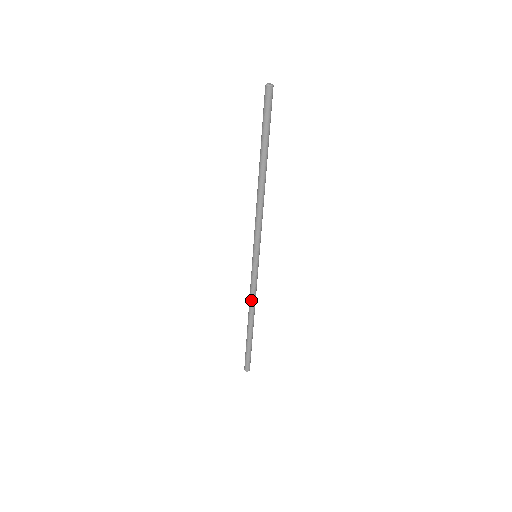
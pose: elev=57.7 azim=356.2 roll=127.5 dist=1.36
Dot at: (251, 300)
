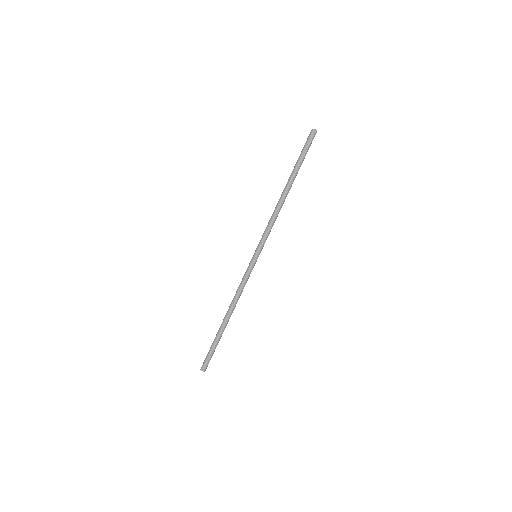
Dot at: (236, 295)
